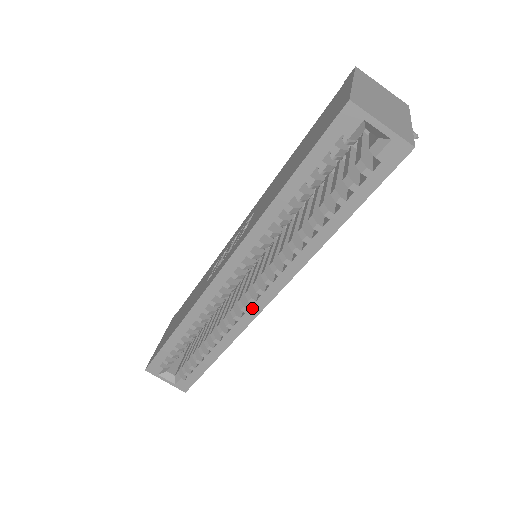
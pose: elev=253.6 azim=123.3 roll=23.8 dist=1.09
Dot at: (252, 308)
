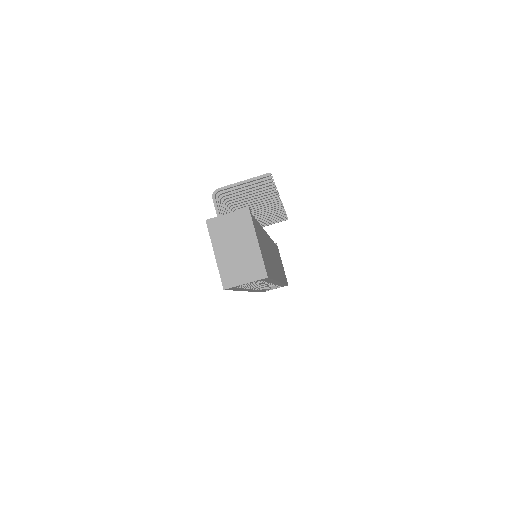
Dot at: occluded
